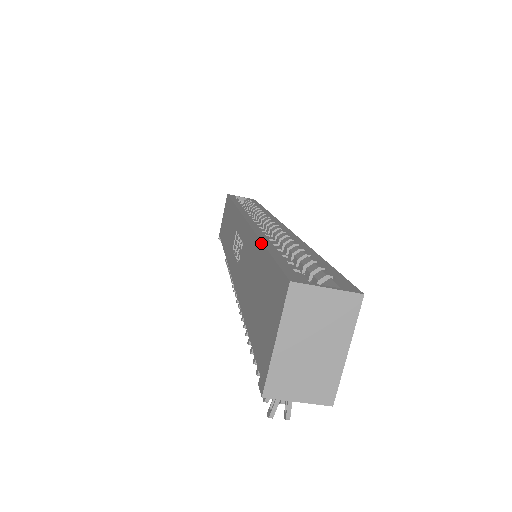
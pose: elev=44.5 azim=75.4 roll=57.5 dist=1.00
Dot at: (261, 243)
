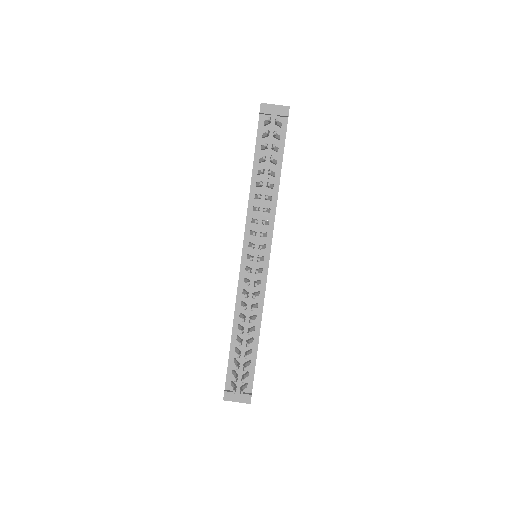
Dot at: occluded
